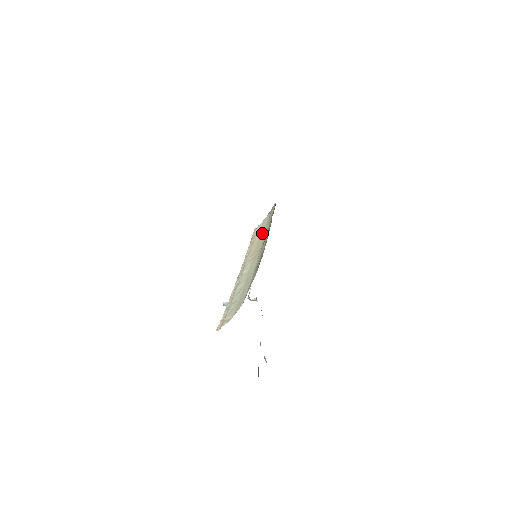
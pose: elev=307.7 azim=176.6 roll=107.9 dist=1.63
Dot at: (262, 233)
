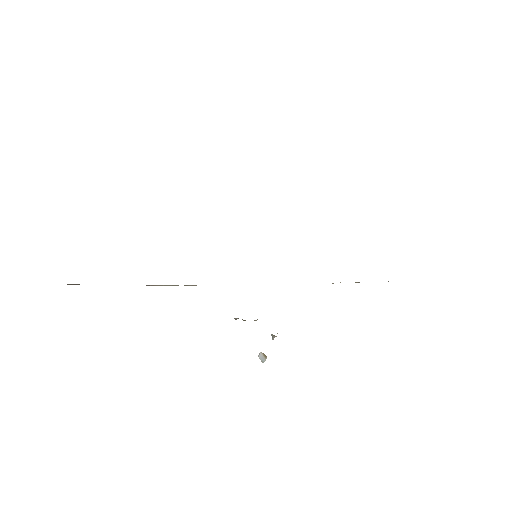
Dot at: occluded
